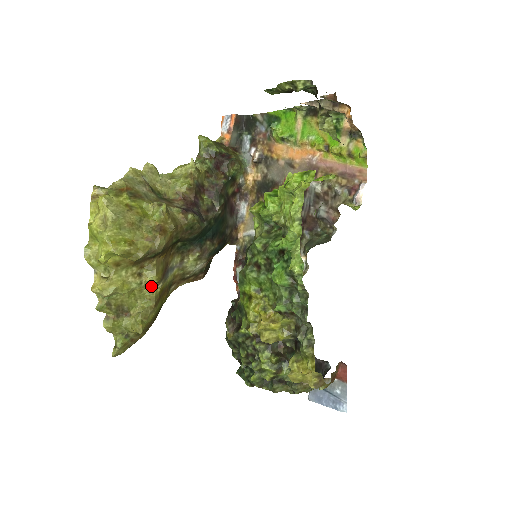
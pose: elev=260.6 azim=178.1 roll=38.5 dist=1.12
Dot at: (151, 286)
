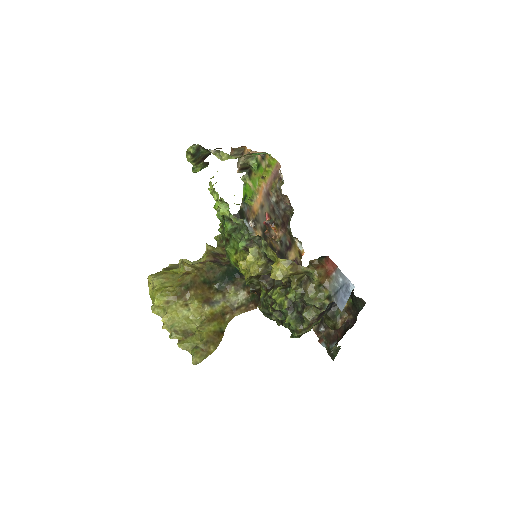
Dot at: (200, 312)
